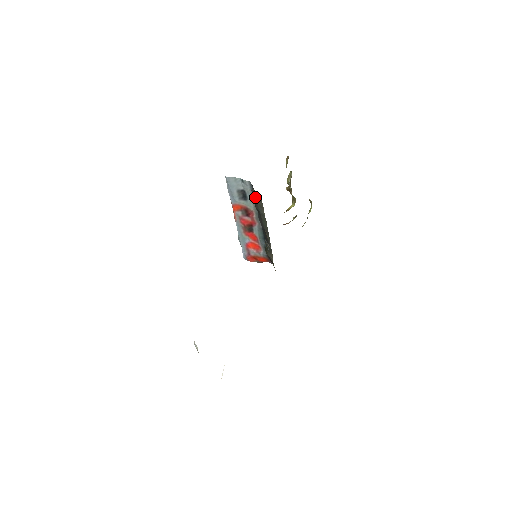
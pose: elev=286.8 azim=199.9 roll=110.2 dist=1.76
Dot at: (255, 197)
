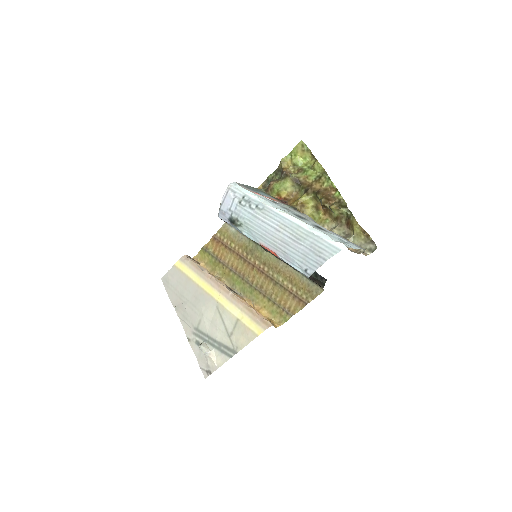
Dot at: (318, 282)
